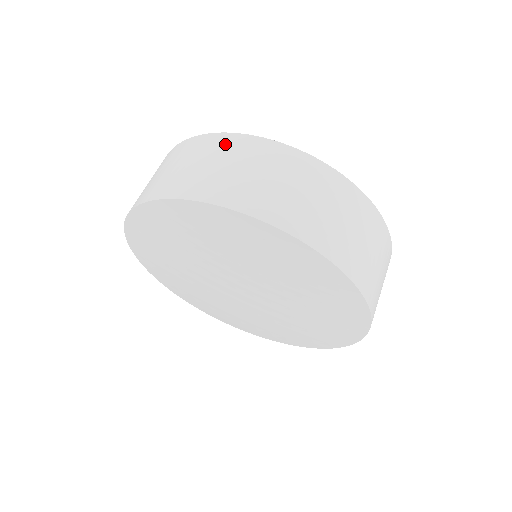
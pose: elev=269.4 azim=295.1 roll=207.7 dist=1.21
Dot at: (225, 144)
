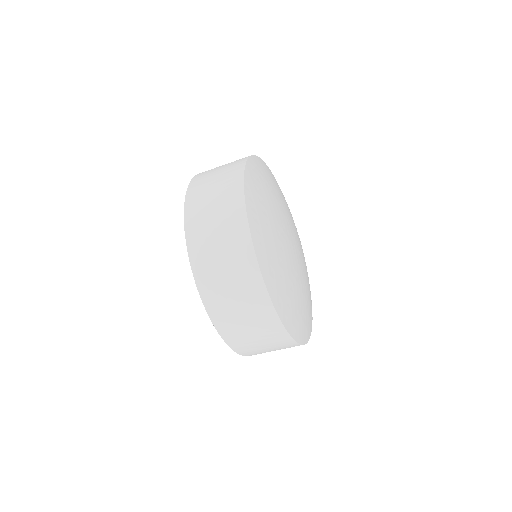
Dot at: (232, 184)
